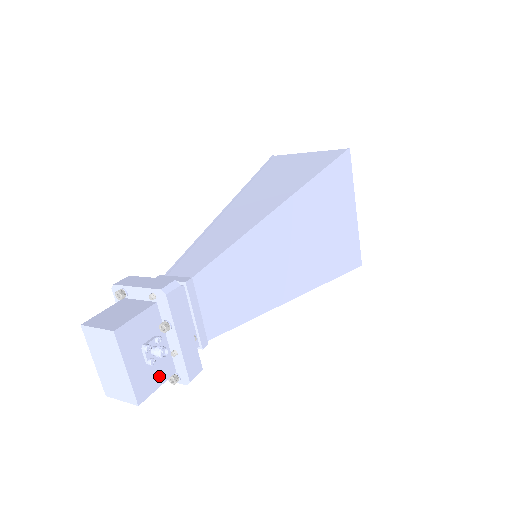
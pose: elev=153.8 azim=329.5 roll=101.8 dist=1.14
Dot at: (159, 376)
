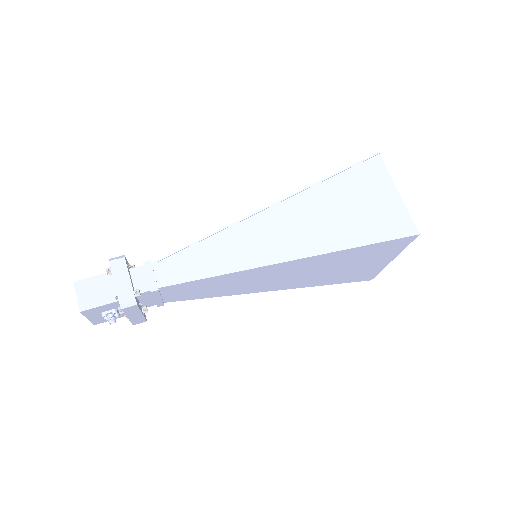
Dot at: occluded
